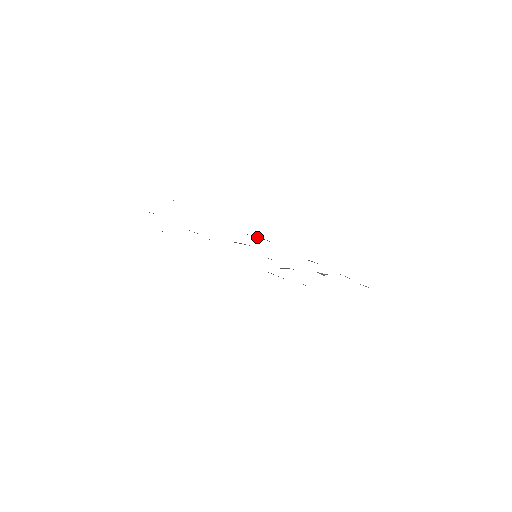
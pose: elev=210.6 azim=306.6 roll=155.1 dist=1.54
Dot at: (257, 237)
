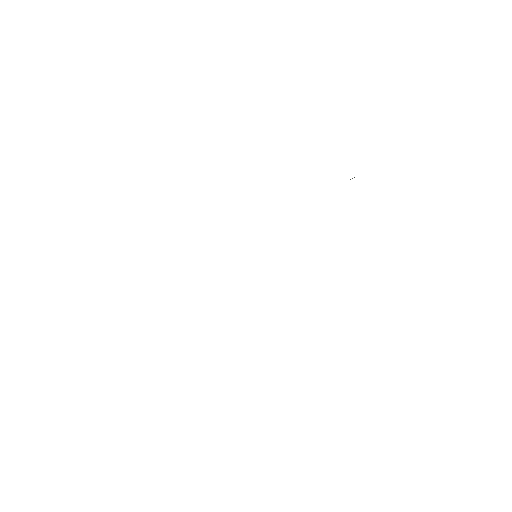
Dot at: occluded
